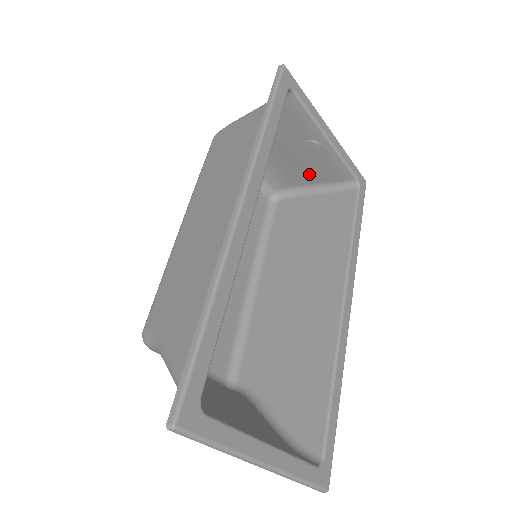
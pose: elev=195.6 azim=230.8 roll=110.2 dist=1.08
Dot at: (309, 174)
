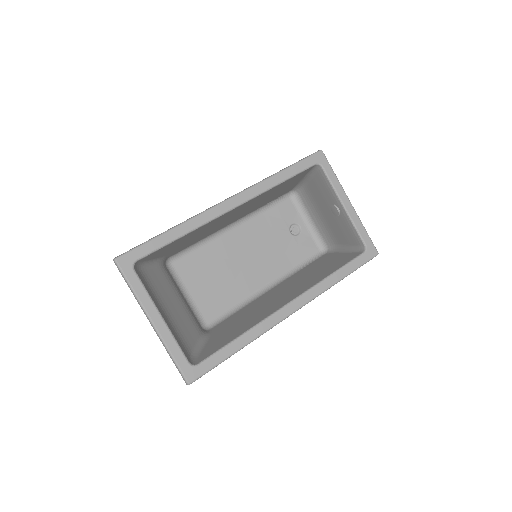
Dot at: (341, 235)
